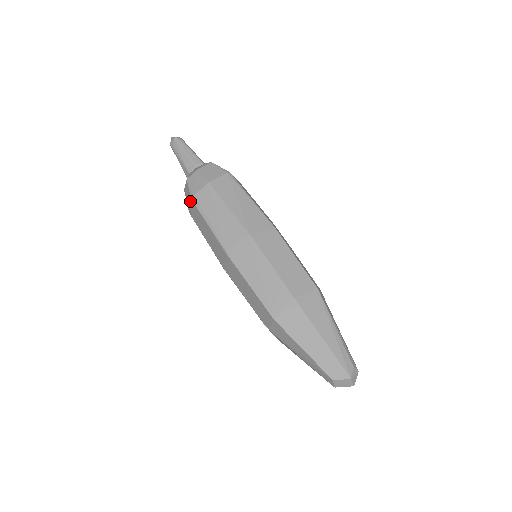
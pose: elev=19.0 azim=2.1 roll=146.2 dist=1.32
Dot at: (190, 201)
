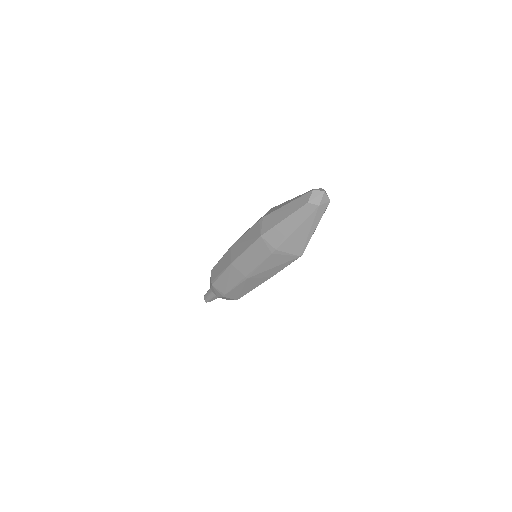
Dot at: (214, 288)
